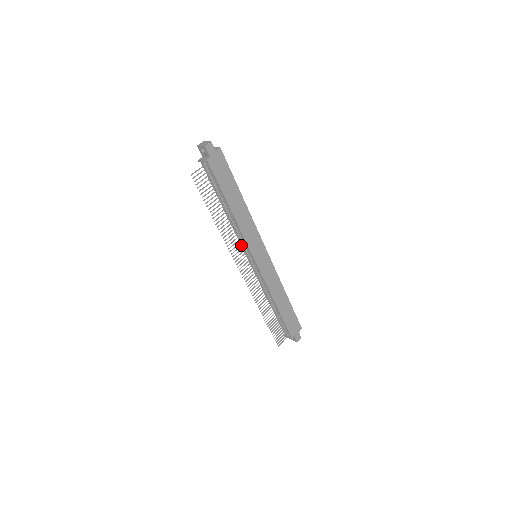
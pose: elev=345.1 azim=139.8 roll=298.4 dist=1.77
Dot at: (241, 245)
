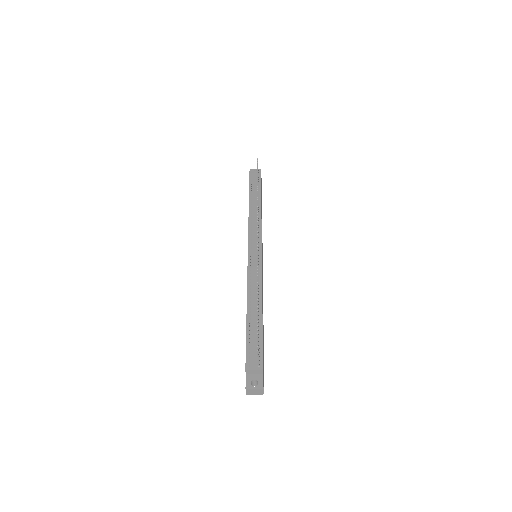
Dot at: occluded
